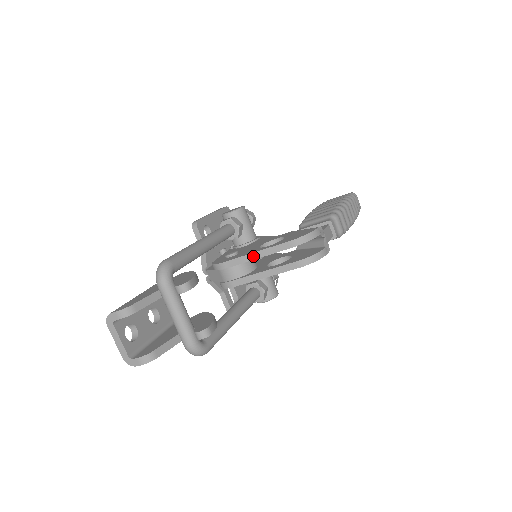
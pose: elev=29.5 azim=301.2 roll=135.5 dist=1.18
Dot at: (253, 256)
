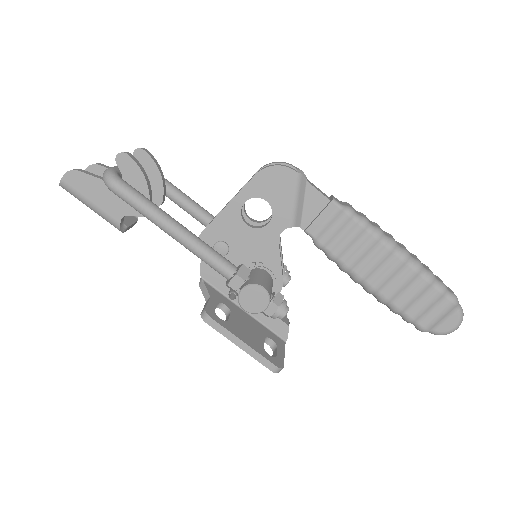
Dot at: occluded
